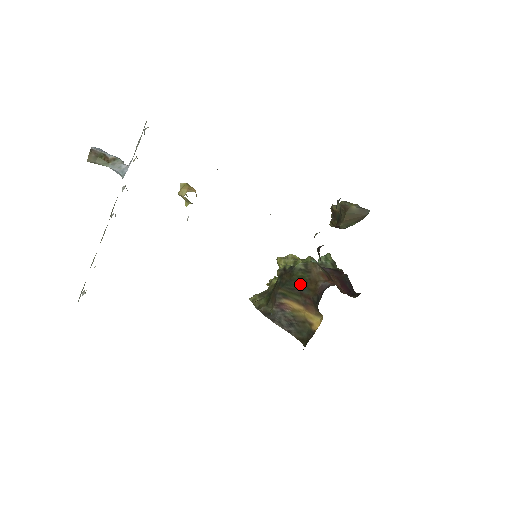
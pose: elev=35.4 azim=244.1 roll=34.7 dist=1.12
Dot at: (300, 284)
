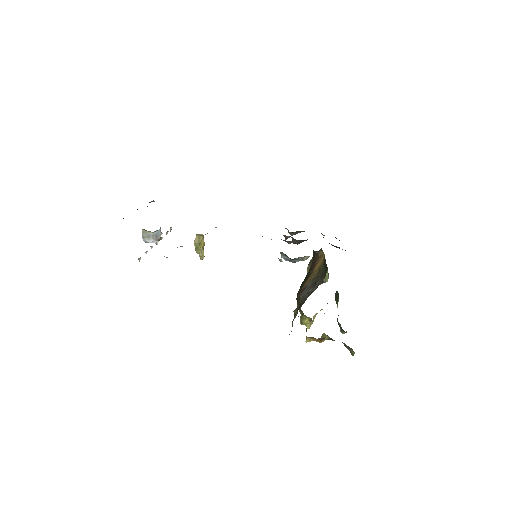
Dot at: (306, 277)
